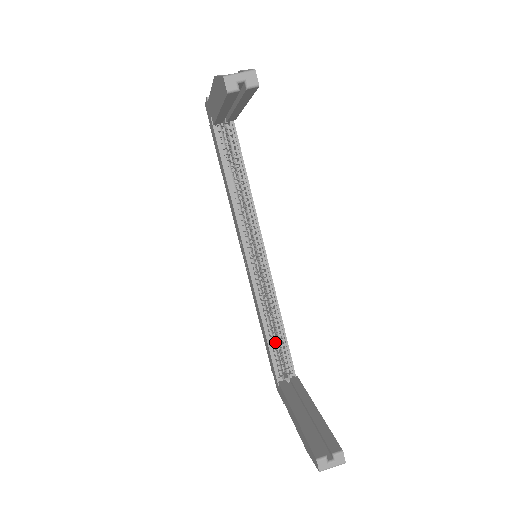
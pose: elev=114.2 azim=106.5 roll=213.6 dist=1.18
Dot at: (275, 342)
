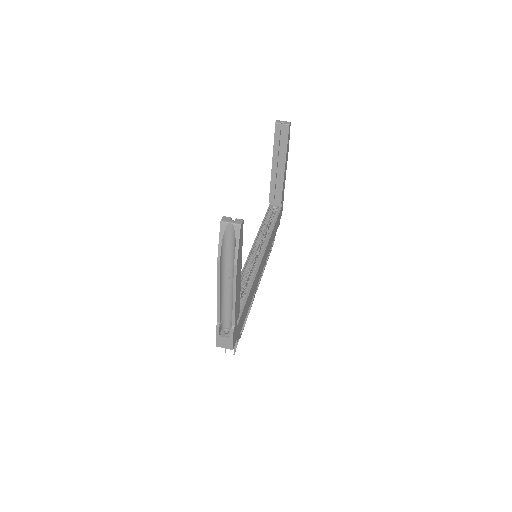
Dot at: occluded
